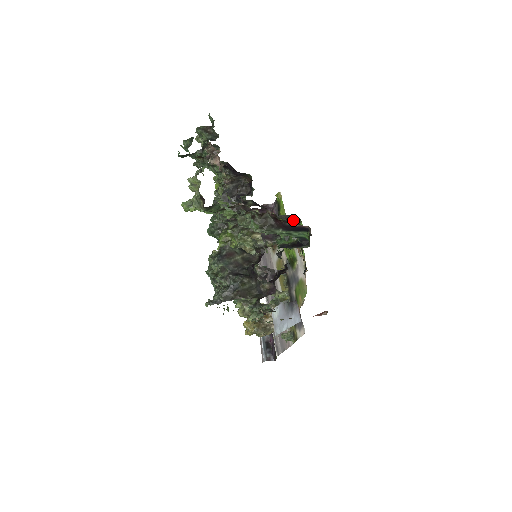
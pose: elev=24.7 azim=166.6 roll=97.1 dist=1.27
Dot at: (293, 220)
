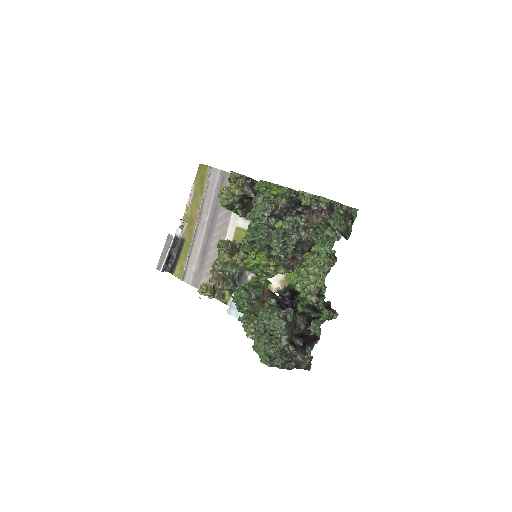
Dot at: occluded
